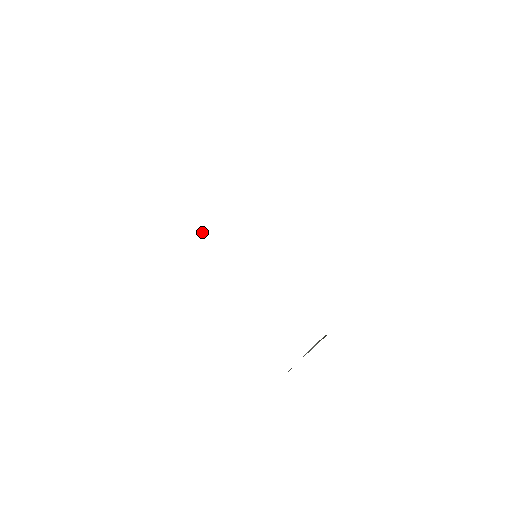
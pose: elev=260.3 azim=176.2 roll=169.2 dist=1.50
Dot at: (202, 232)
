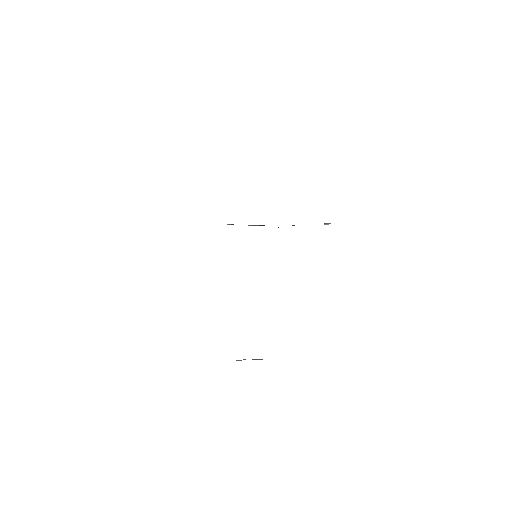
Dot at: occluded
